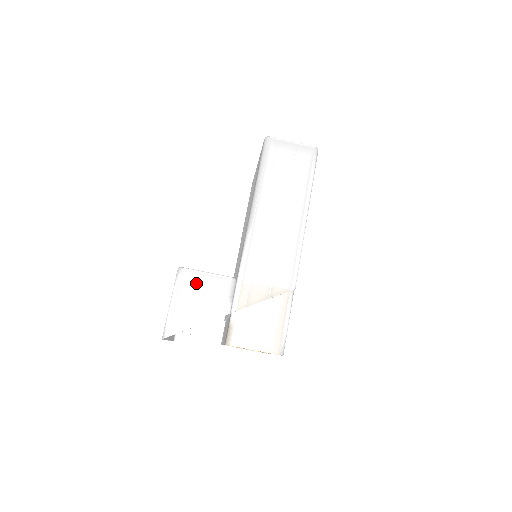
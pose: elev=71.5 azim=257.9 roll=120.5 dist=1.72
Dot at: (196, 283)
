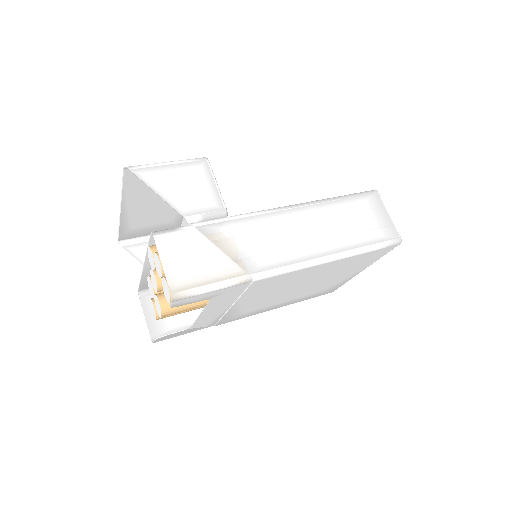
Dot at: (201, 177)
